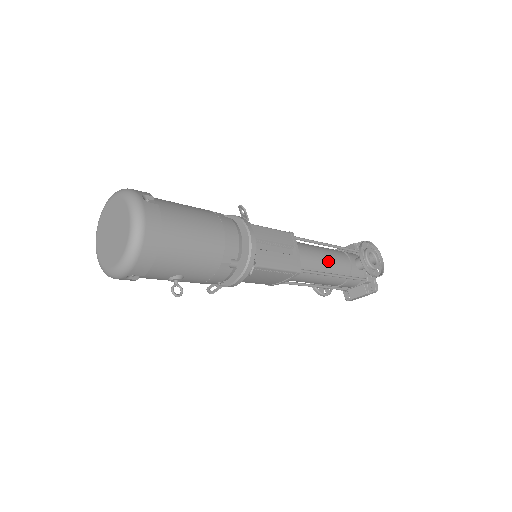
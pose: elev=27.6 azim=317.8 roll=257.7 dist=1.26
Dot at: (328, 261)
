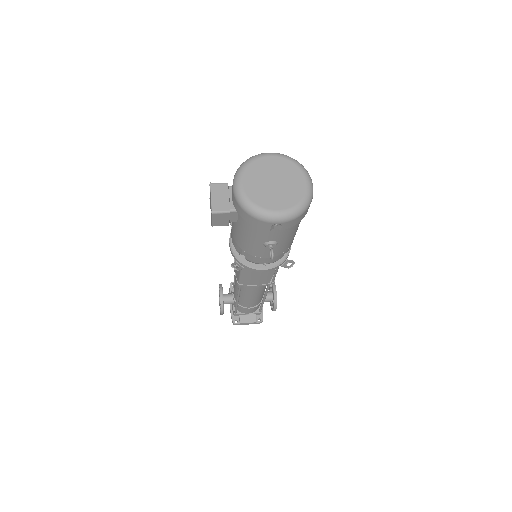
Dot at: occluded
